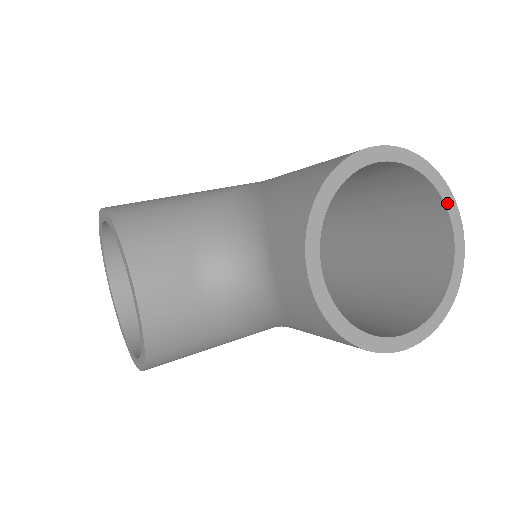
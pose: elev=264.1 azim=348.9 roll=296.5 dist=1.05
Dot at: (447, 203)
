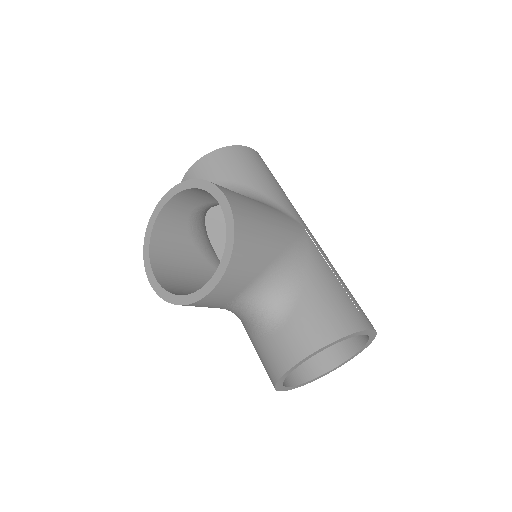
Dot at: (360, 351)
